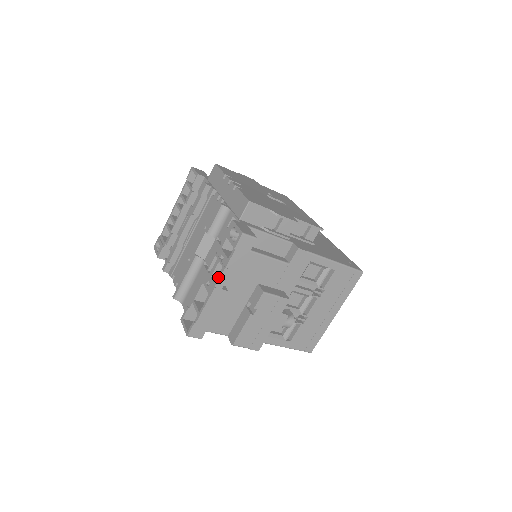
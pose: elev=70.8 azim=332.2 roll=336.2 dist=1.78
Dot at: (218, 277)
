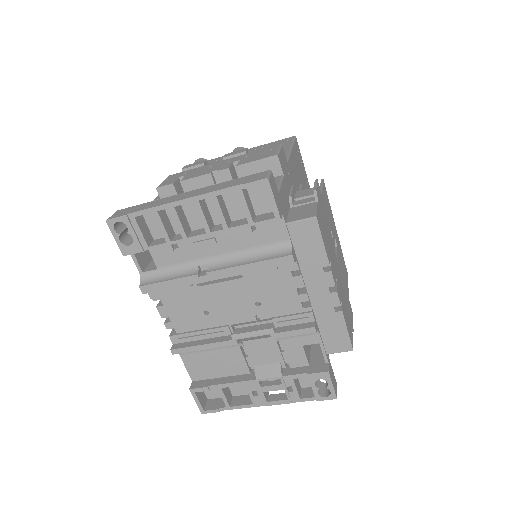
Dot at: (277, 403)
